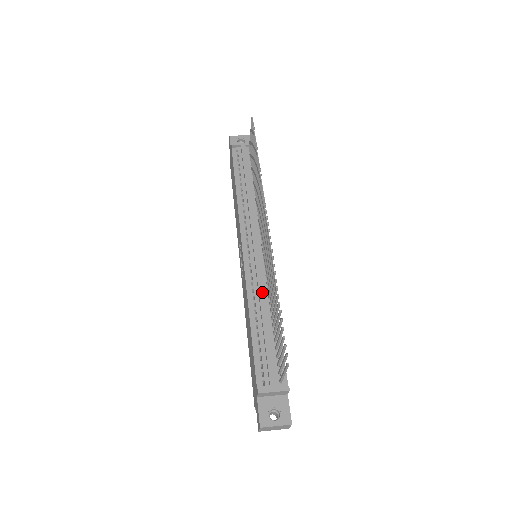
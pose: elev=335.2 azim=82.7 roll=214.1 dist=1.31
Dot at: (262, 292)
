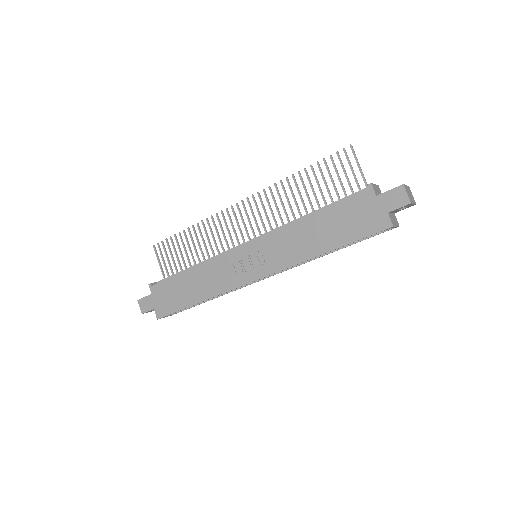
Dot at: (290, 222)
